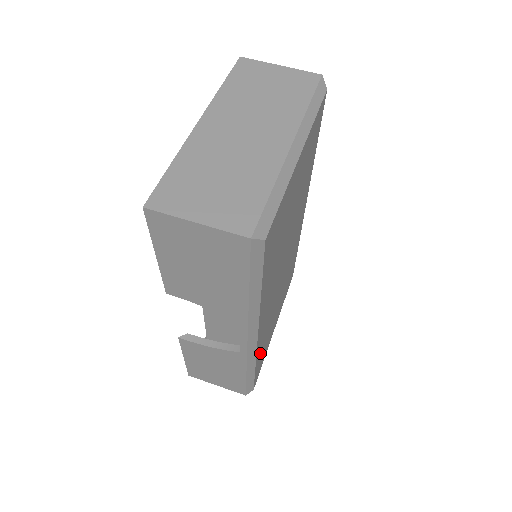
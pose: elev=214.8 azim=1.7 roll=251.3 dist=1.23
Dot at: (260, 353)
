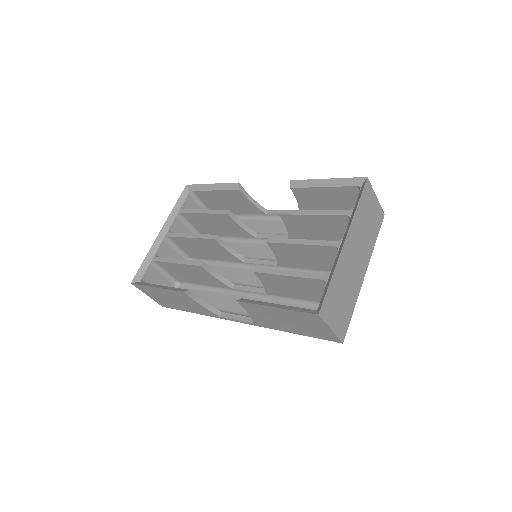
Dot at: occluded
